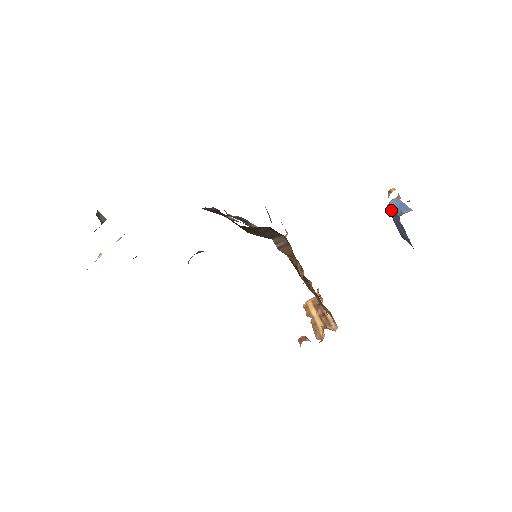
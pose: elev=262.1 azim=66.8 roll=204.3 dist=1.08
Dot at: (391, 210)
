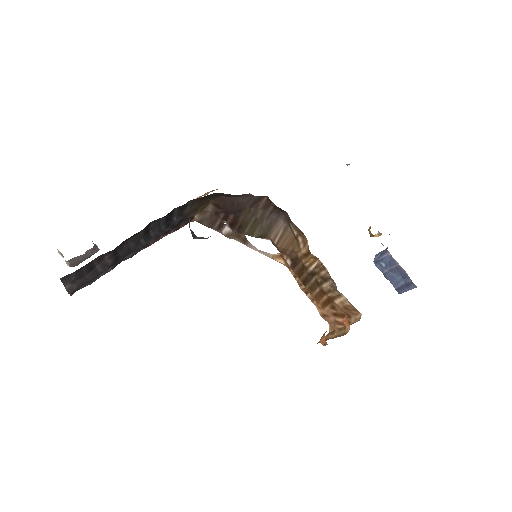
Dot at: (378, 257)
